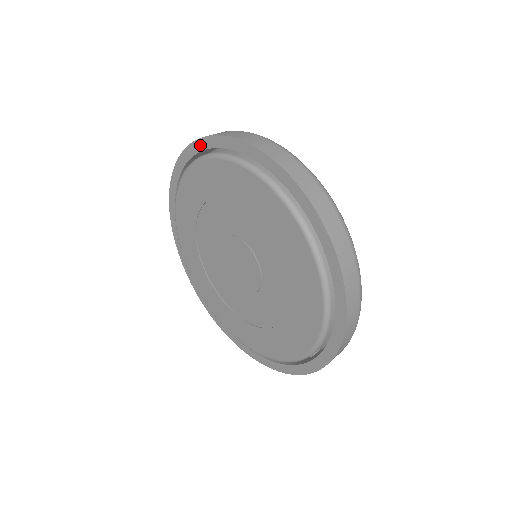
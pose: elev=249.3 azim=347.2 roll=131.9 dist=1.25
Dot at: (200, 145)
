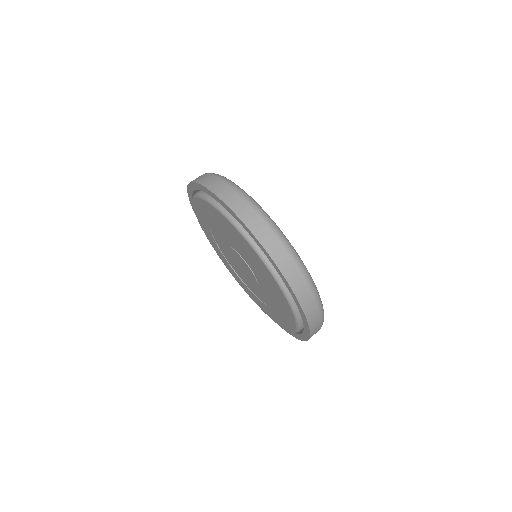
Dot at: (201, 188)
